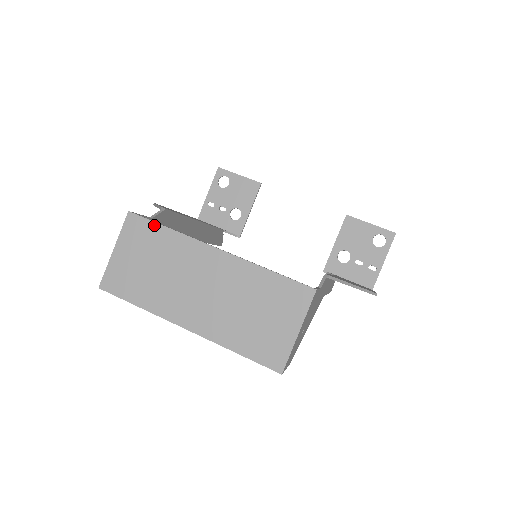
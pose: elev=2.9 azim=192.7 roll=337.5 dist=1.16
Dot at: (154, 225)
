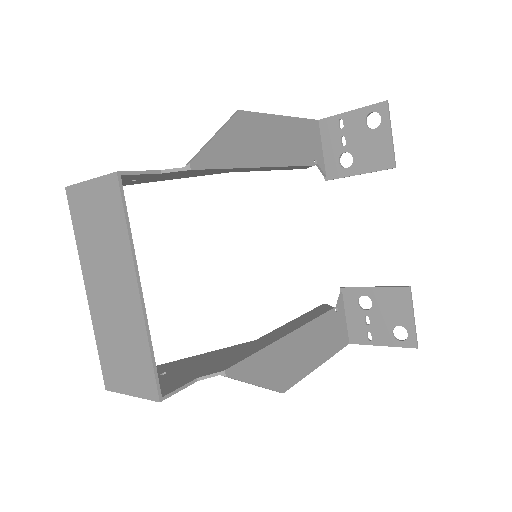
Dot at: (121, 210)
